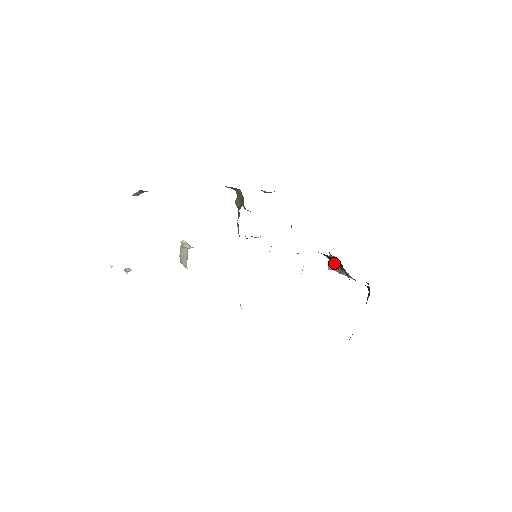
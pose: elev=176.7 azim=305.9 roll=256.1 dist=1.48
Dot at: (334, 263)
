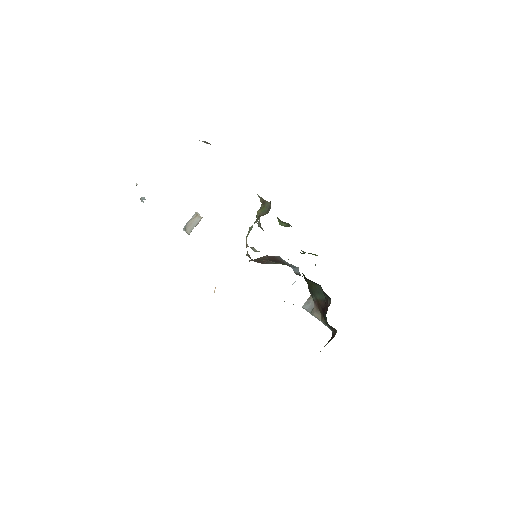
Dot at: (311, 304)
